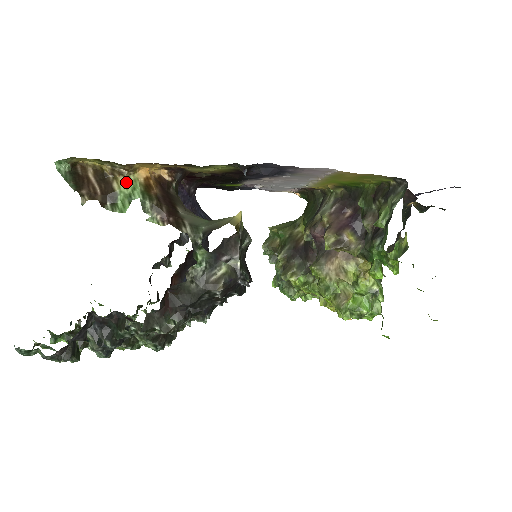
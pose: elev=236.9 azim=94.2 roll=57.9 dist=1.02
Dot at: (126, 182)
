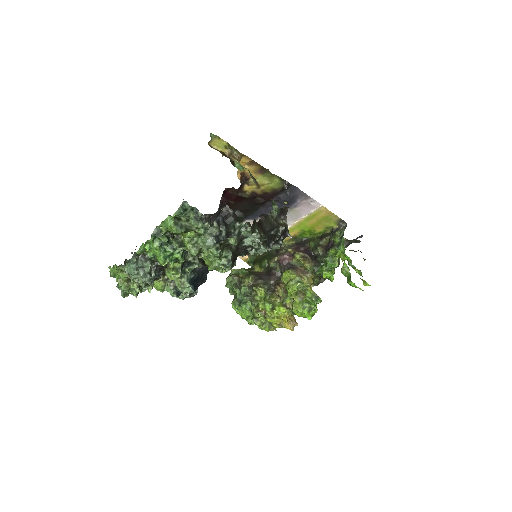
Dot at: (237, 162)
